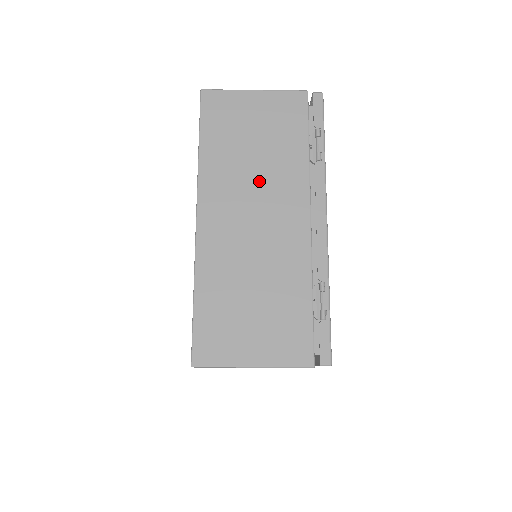
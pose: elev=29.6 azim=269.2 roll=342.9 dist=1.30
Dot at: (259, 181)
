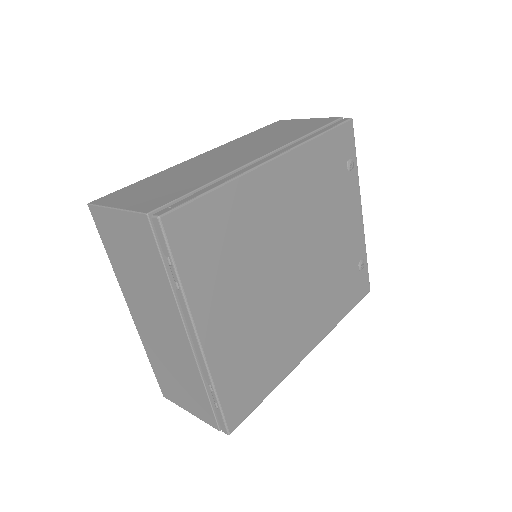
Dot at: (148, 295)
